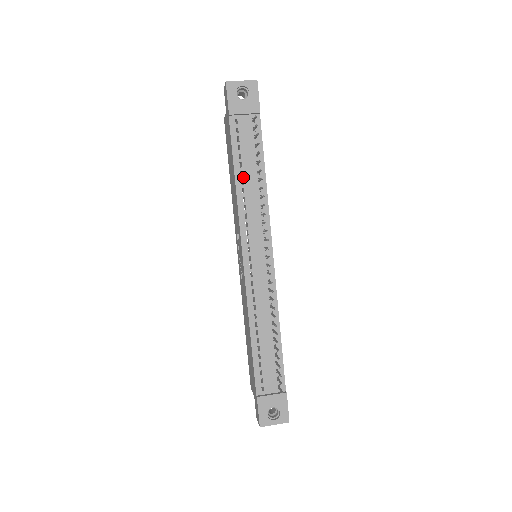
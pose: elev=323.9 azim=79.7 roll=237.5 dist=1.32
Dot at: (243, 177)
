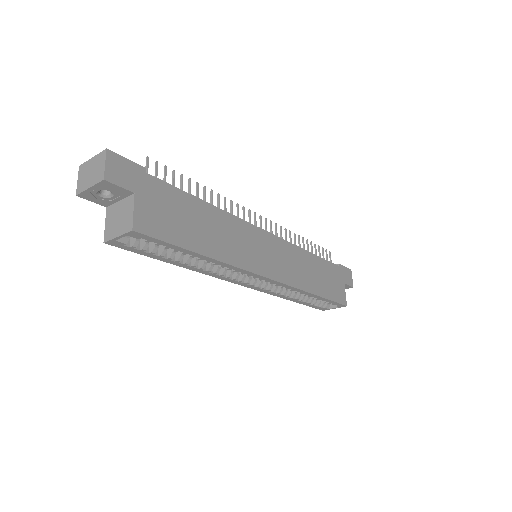
Dot at: occluded
